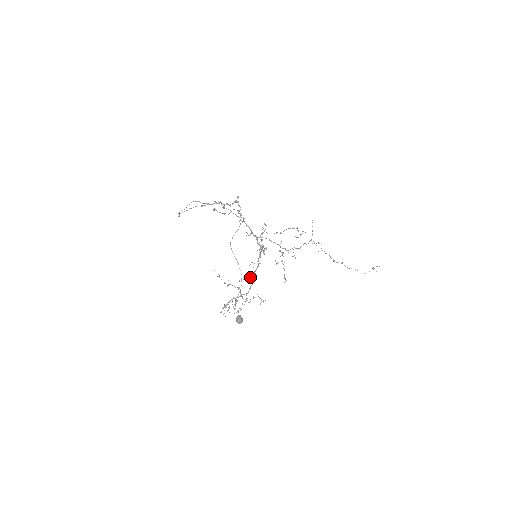
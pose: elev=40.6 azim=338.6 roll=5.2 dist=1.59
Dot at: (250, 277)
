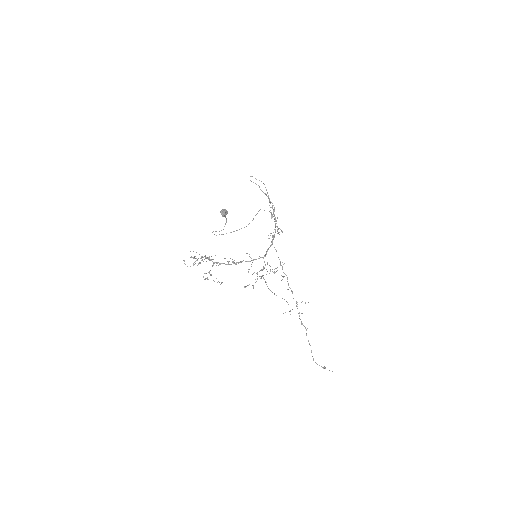
Dot at: occluded
